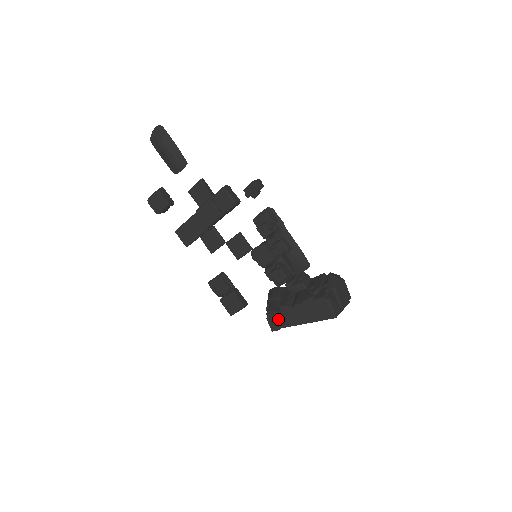
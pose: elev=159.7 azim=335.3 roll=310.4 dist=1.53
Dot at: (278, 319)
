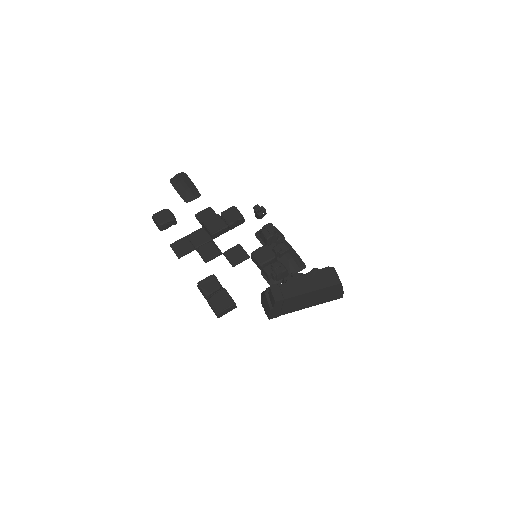
Dot at: (282, 290)
